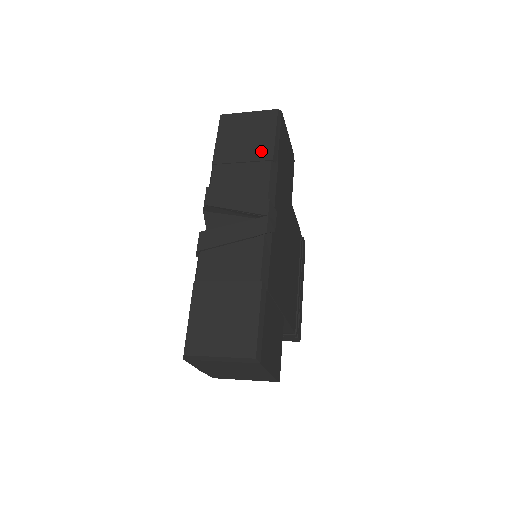
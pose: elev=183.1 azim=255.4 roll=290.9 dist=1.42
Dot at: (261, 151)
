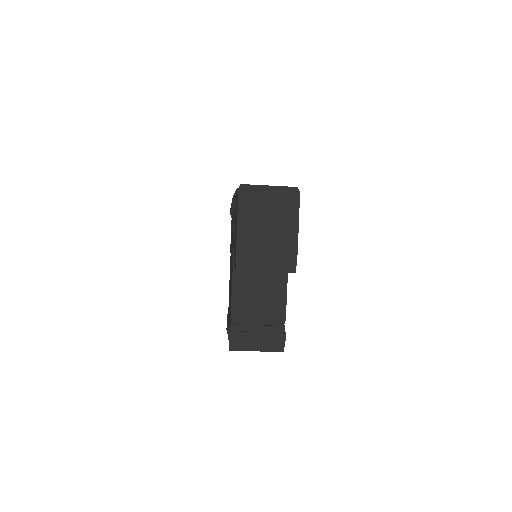
Dot at: occluded
